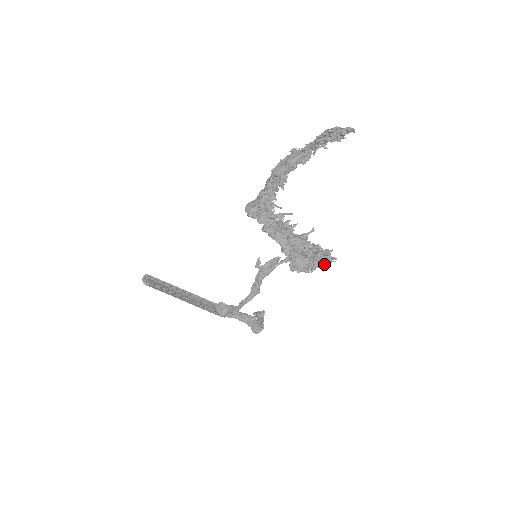
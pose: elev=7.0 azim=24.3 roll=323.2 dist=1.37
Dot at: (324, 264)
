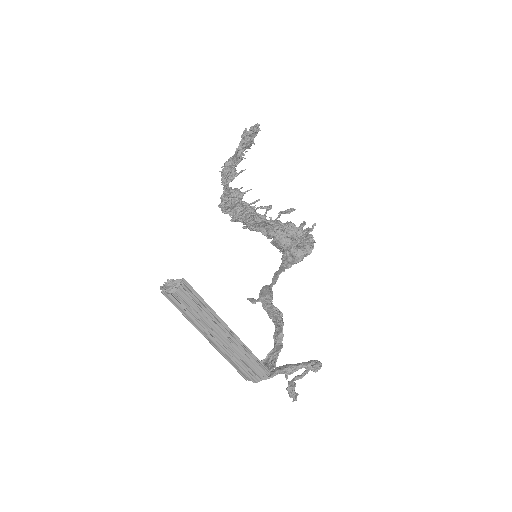
Dot at: occluded
